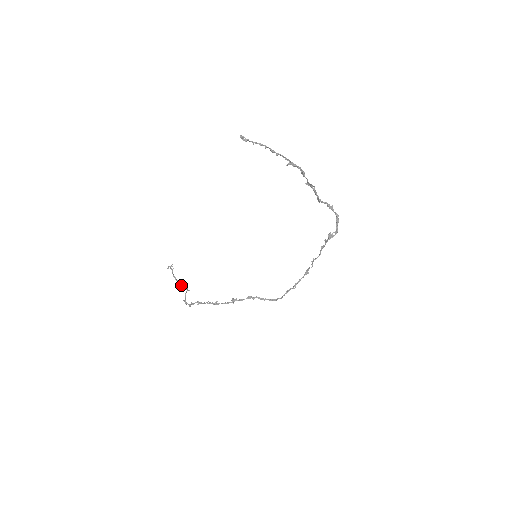
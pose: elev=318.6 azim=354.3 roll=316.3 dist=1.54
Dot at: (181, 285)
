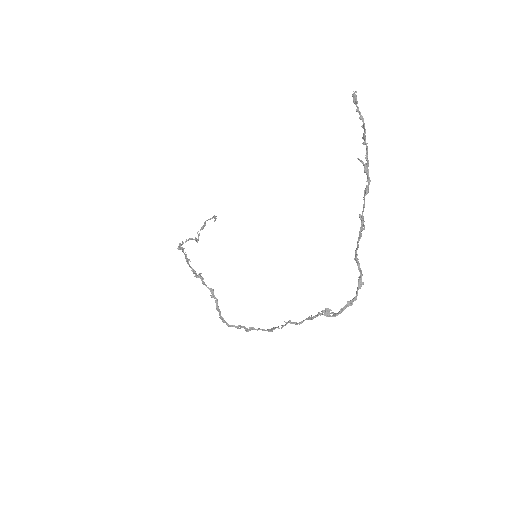
Dot at: (199, 234)
